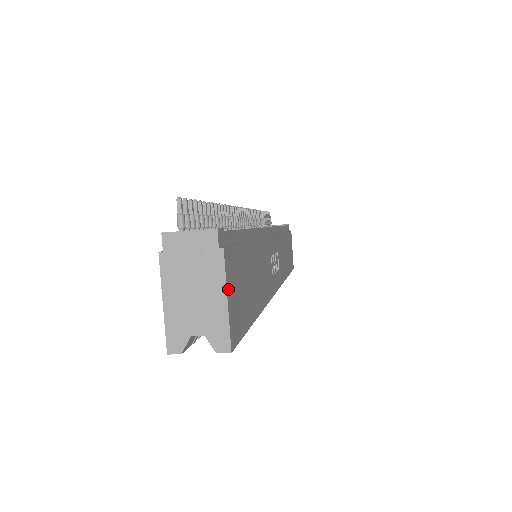
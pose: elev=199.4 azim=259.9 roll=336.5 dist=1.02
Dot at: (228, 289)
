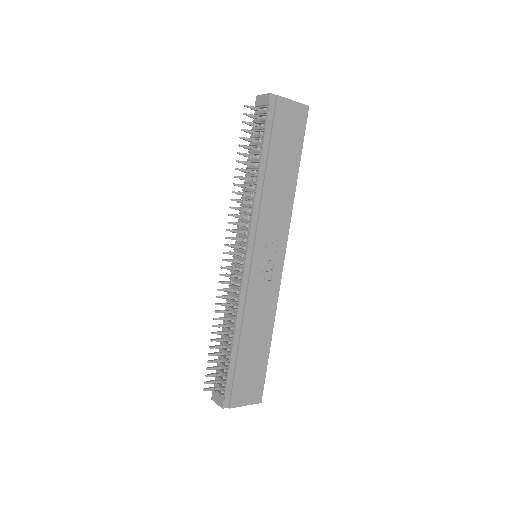
Dot at: (243, 404)
